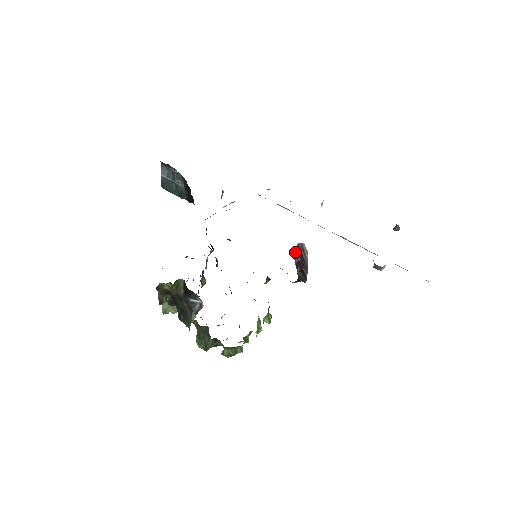
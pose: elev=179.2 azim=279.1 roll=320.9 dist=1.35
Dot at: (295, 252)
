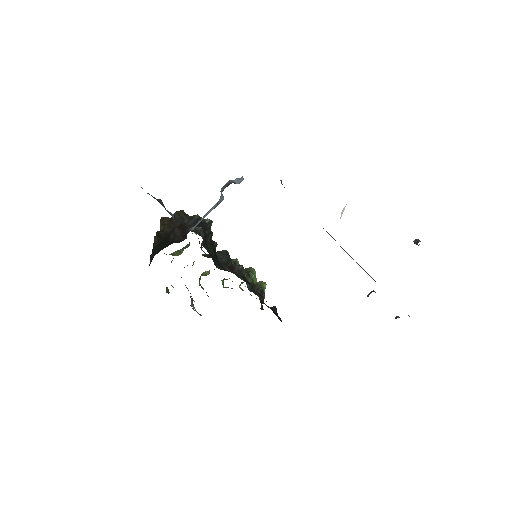
Dot at: occluded
